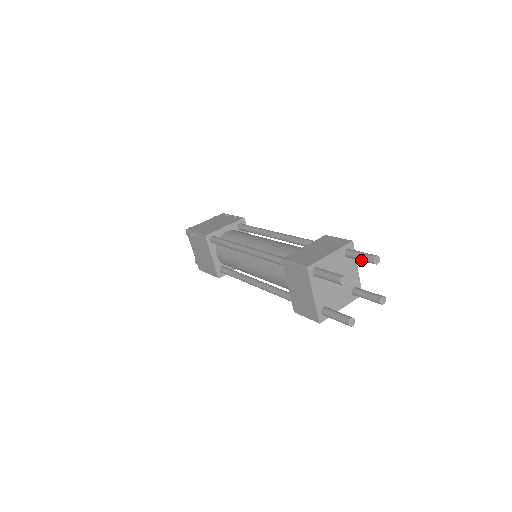
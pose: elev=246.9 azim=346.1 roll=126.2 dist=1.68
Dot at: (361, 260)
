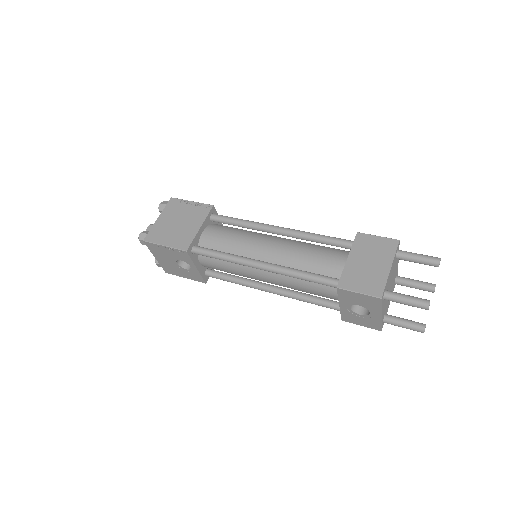
Dot at: (417, 284)
